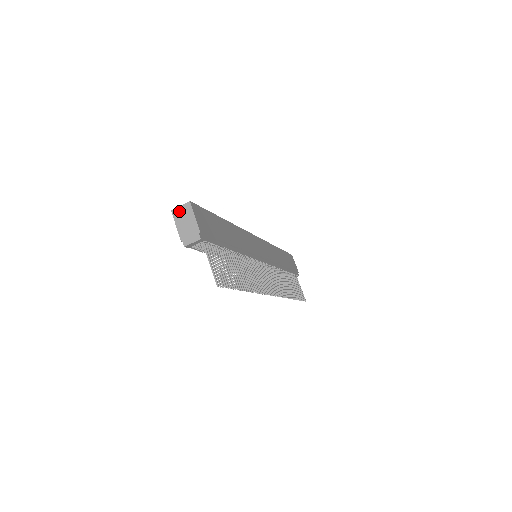
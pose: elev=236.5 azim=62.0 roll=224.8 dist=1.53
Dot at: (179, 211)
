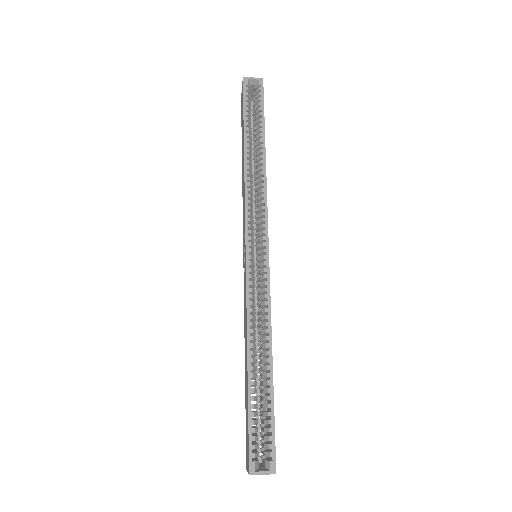
Dot at: (259, 474)
